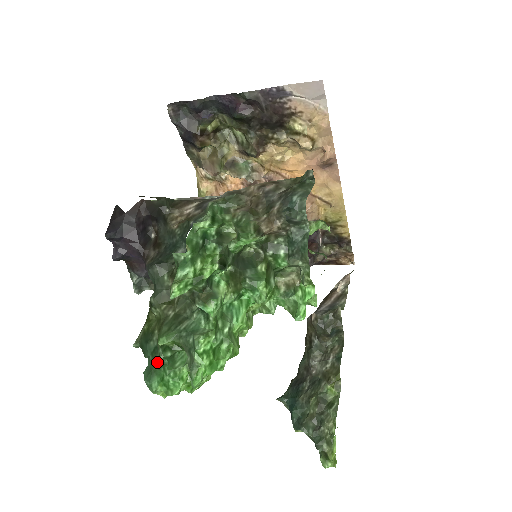
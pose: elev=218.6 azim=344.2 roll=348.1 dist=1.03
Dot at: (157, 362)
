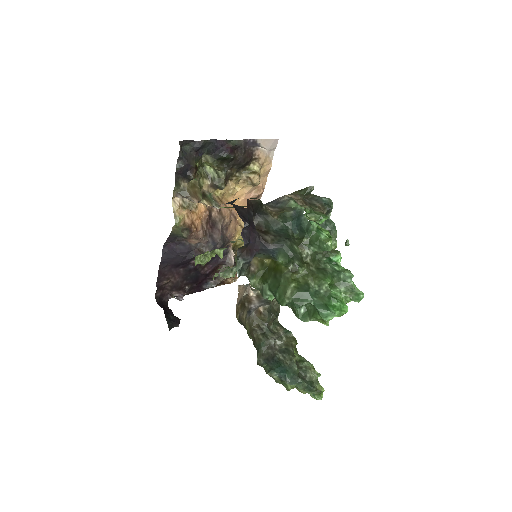
Dot at: (325, 298)
